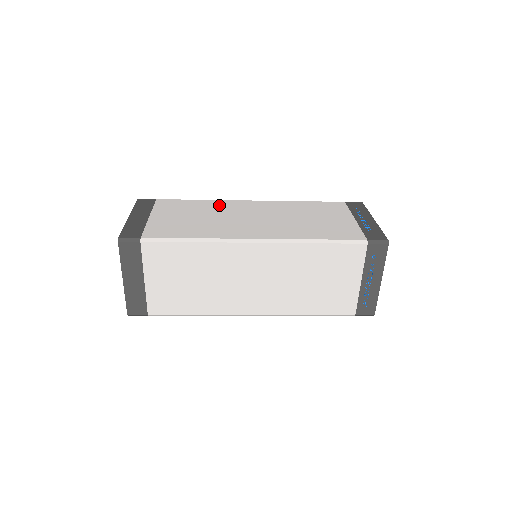
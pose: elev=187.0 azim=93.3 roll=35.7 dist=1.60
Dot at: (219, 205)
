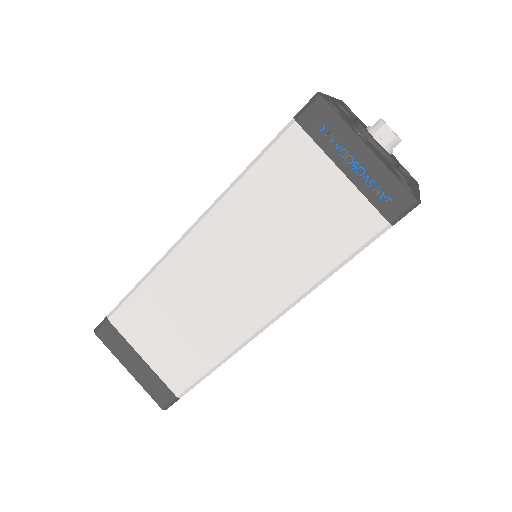
Dot at: occluded
